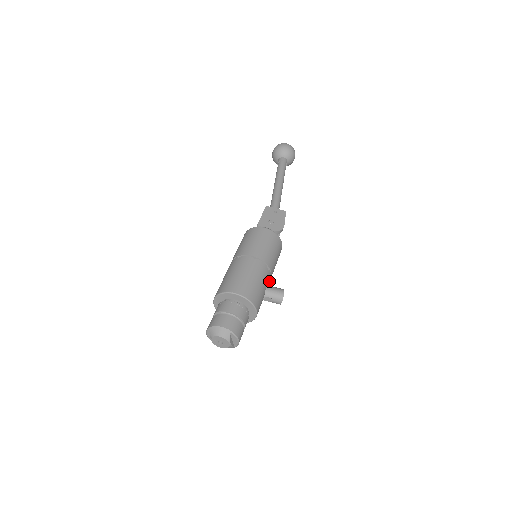
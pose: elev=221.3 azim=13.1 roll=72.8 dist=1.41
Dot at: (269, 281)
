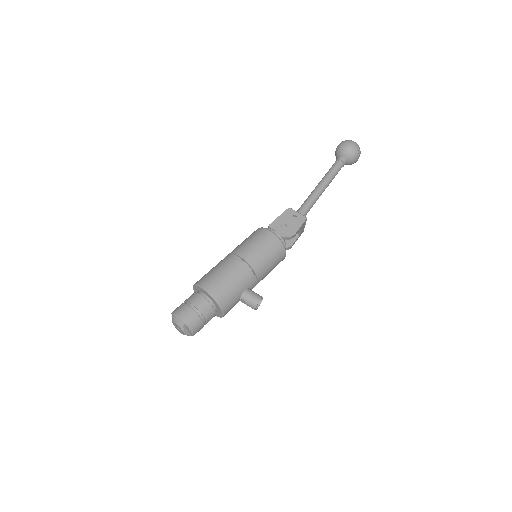
Dot at: (253, 285)
